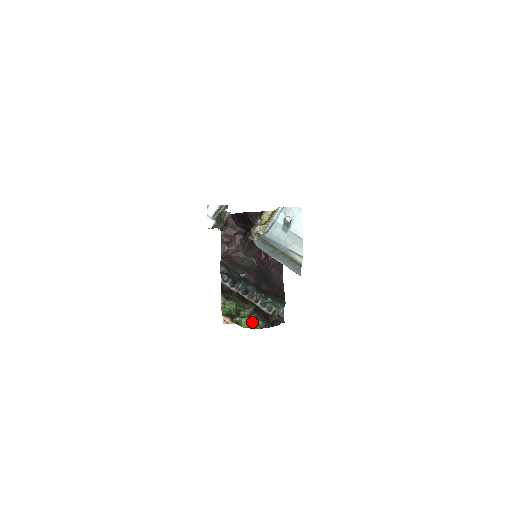
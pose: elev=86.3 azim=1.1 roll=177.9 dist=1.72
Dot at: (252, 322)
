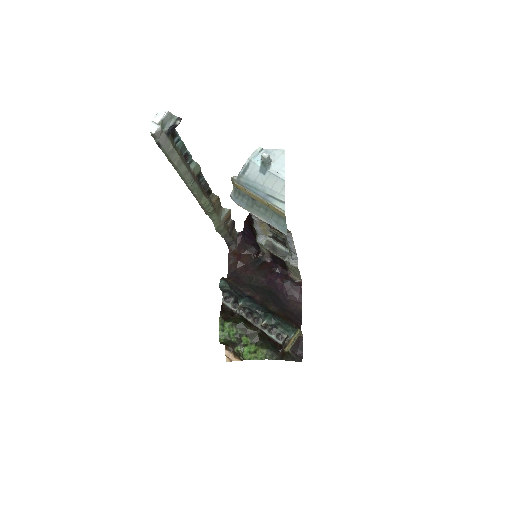
Dot at: (256, 351)
